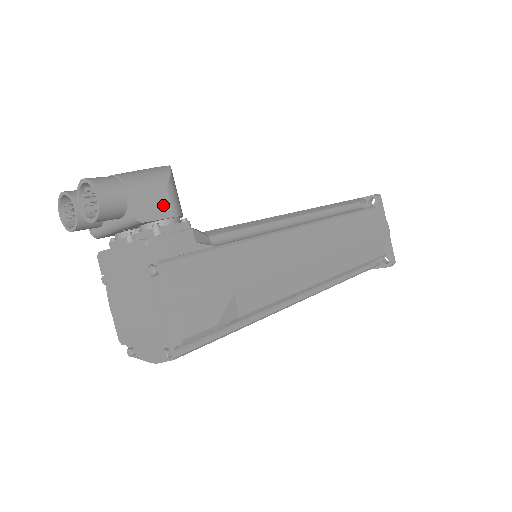
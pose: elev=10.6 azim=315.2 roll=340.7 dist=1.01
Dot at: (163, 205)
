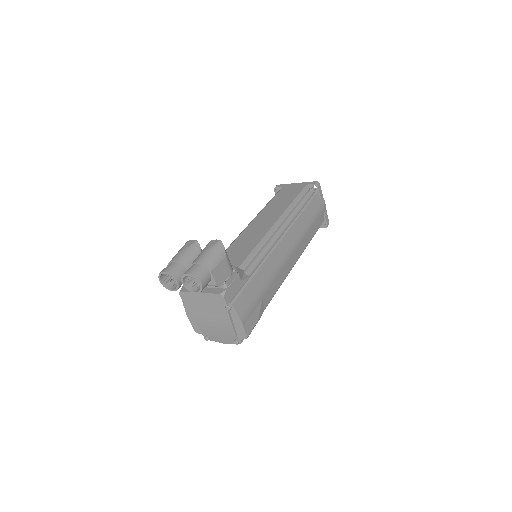
Dot at: (226, 270)
